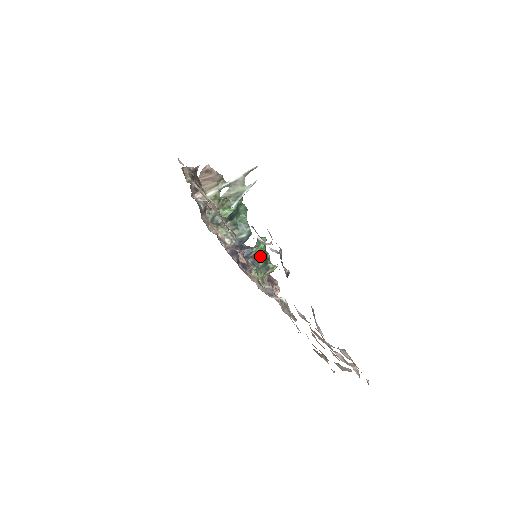
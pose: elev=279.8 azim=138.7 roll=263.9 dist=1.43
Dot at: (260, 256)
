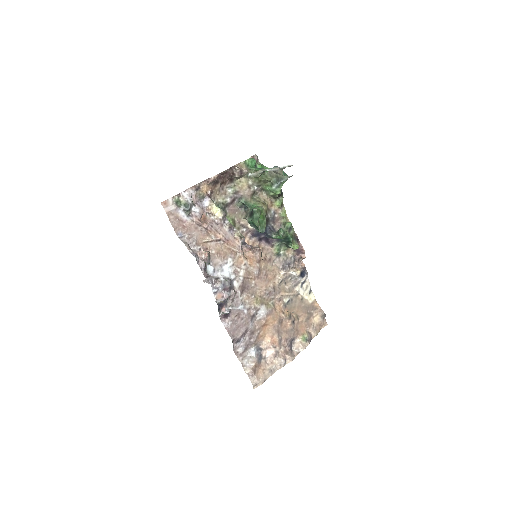
Dot at: occluded
